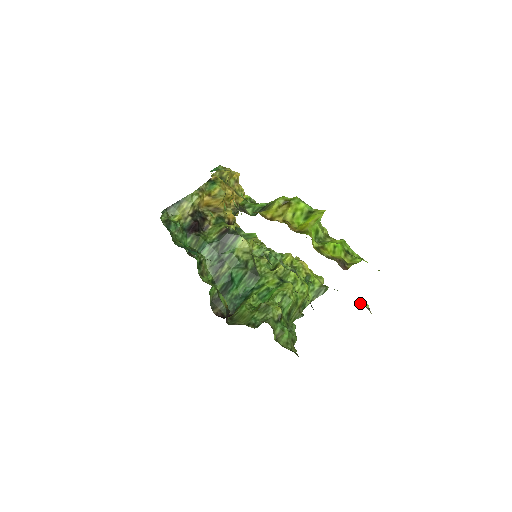
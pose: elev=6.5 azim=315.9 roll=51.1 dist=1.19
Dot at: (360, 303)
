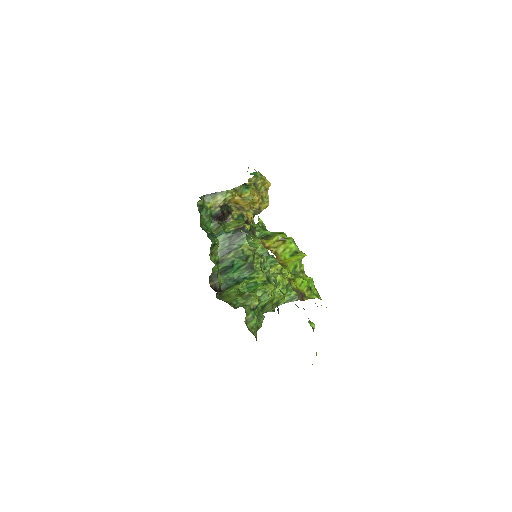
Dot at: (310, 323)
